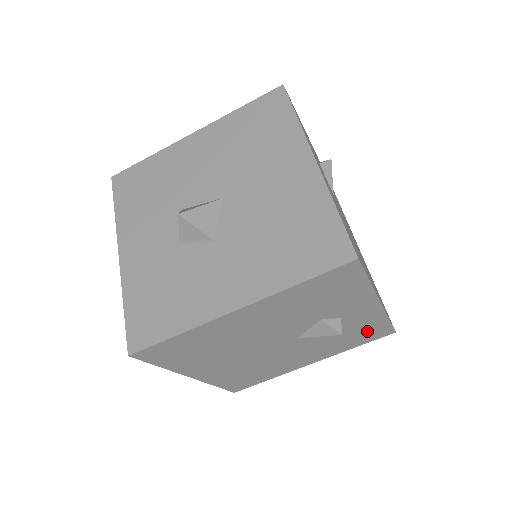
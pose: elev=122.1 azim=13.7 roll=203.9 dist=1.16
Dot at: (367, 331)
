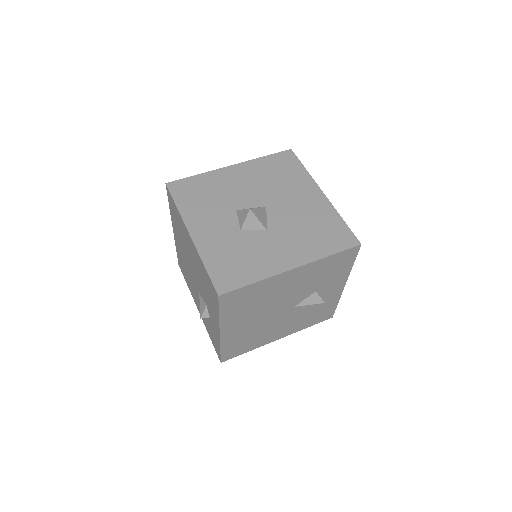
Dot at: (323, 311)
